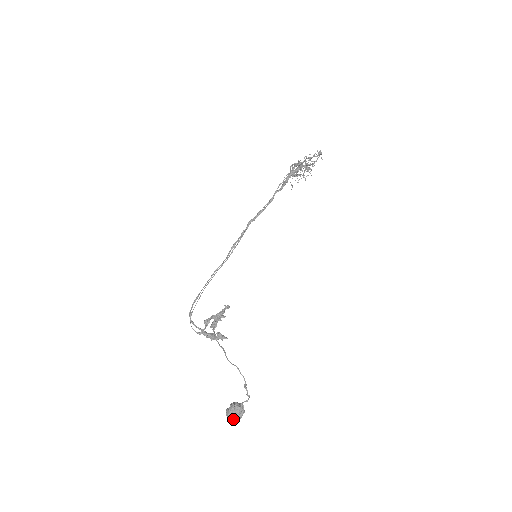
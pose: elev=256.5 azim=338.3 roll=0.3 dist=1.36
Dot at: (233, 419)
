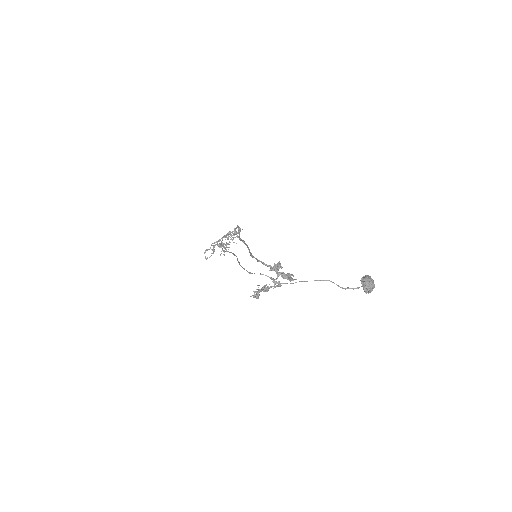
Dot at: (372, 286)
